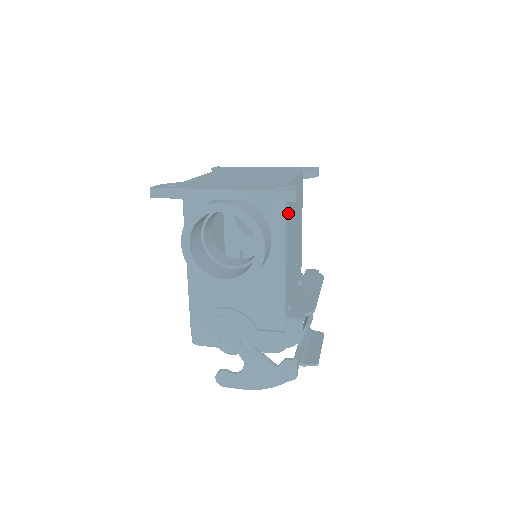
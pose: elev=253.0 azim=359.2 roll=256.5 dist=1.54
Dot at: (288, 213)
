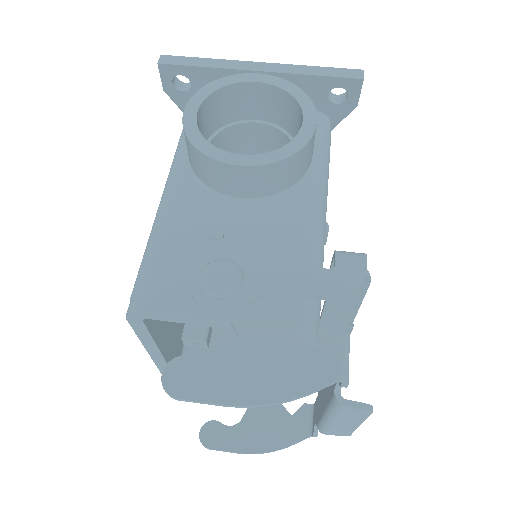
Dot at: occluded
